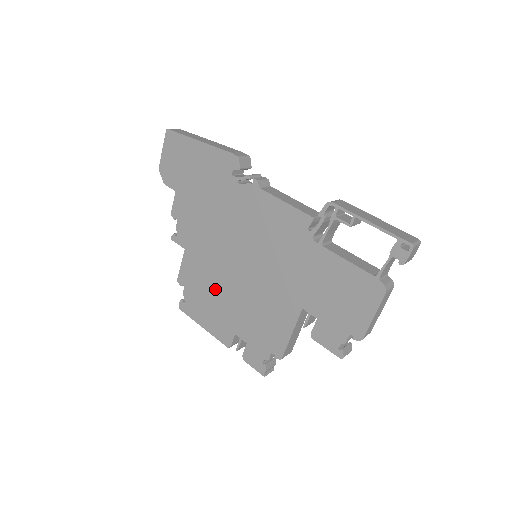
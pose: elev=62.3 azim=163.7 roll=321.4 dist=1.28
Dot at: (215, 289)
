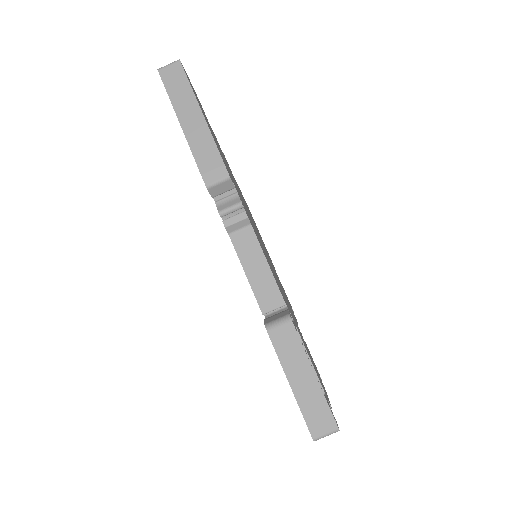
Dot at: occluded
